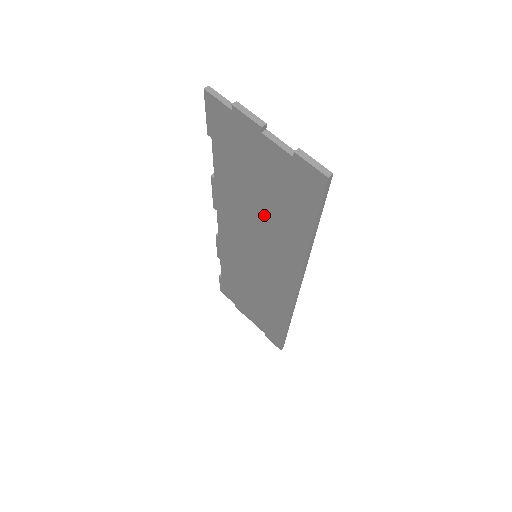
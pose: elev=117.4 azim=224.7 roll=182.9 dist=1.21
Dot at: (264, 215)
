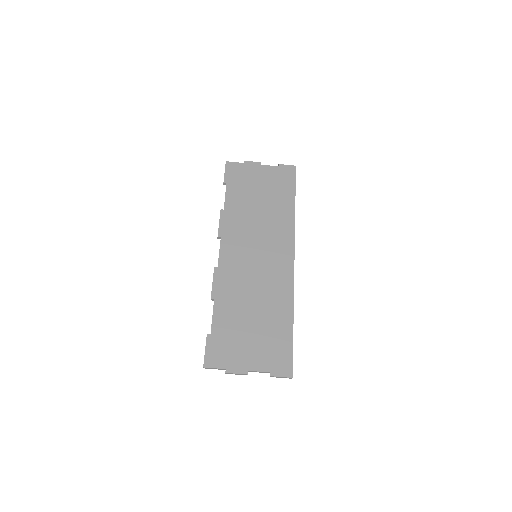
Dot at: (258, 310)
